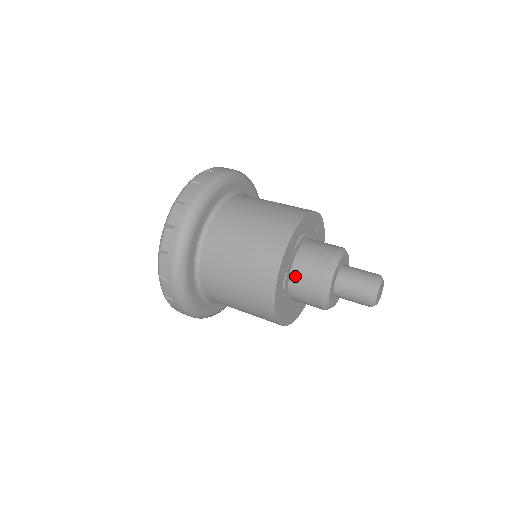
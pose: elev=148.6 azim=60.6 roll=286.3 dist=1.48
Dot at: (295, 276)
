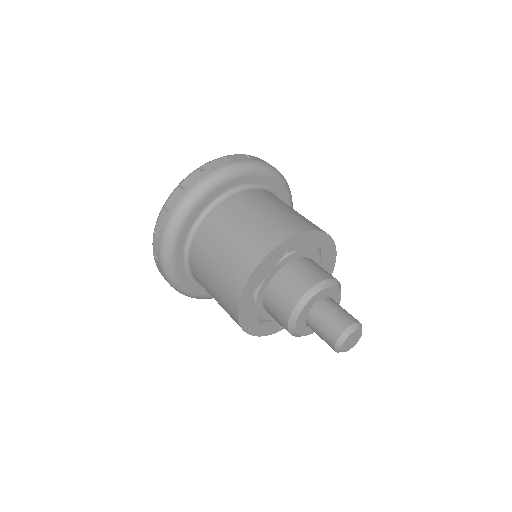
Dot at: occluded
